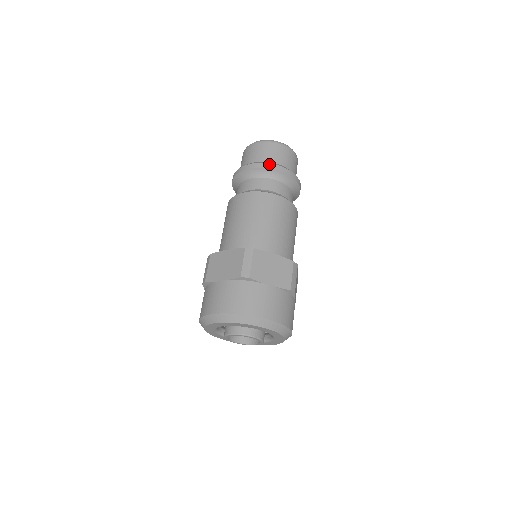
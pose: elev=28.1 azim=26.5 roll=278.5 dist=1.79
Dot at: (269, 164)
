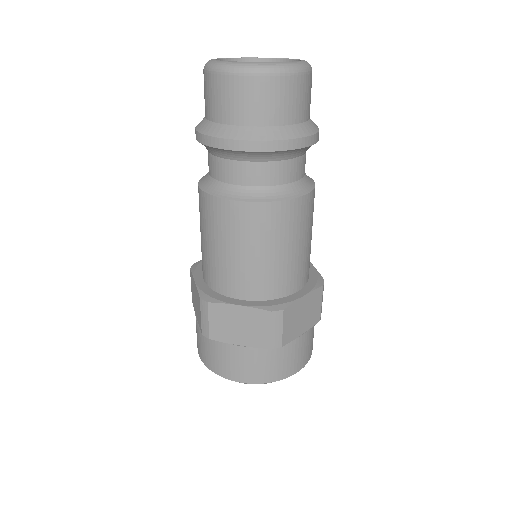
Dot at: (217, 139)
